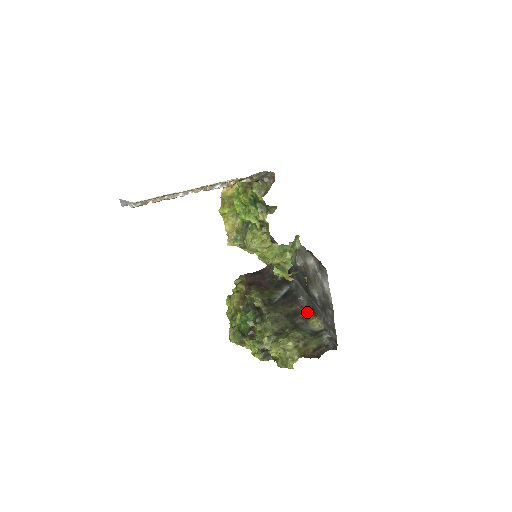
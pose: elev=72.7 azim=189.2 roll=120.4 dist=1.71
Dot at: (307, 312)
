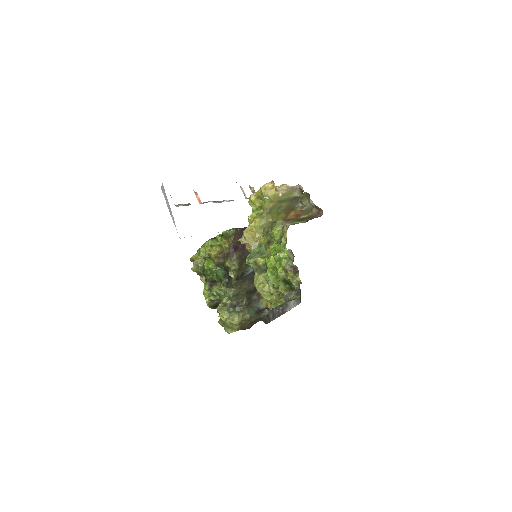
Dot at: occluded
